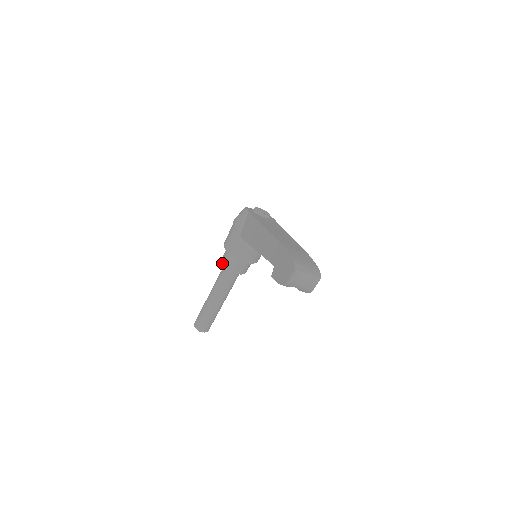
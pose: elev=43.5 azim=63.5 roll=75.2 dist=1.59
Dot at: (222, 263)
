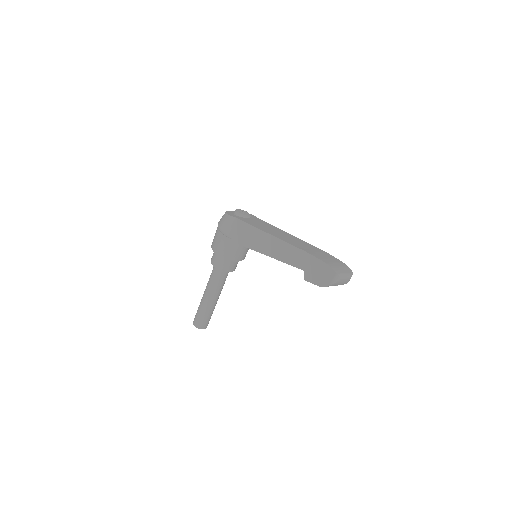
Dot at: (215, 267)
